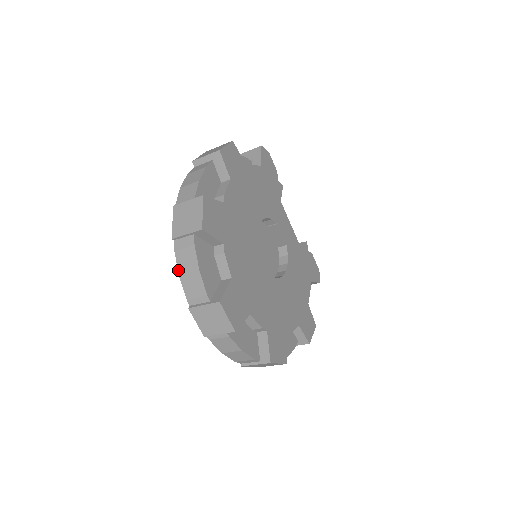
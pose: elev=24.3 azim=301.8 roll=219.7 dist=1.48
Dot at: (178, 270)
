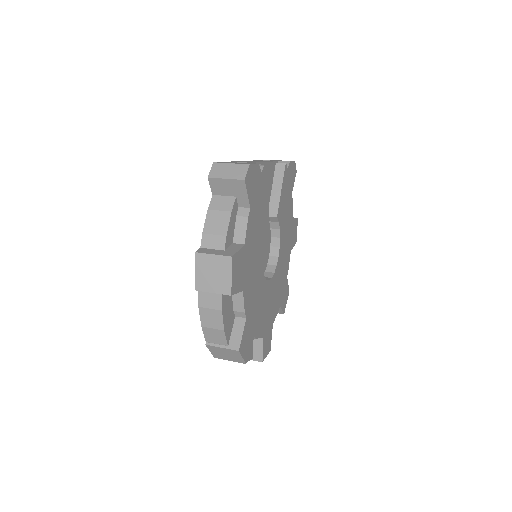
Dot at: occluded
